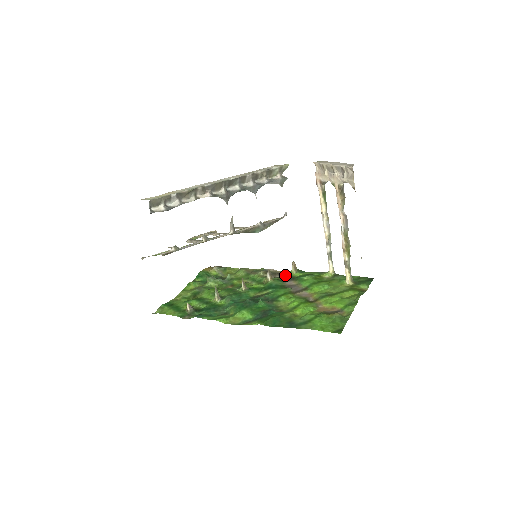
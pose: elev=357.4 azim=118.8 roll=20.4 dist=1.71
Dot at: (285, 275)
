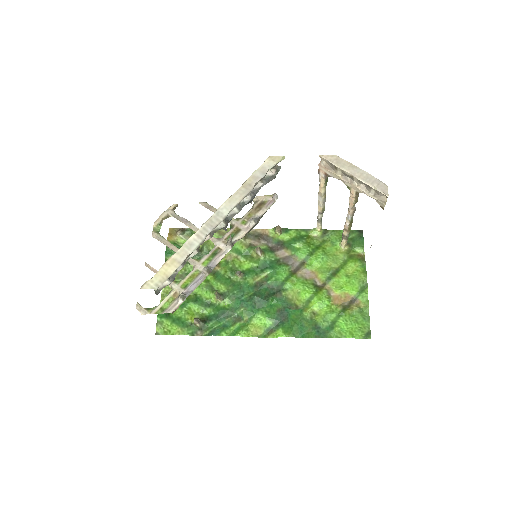
Dot at: (269, 238)
